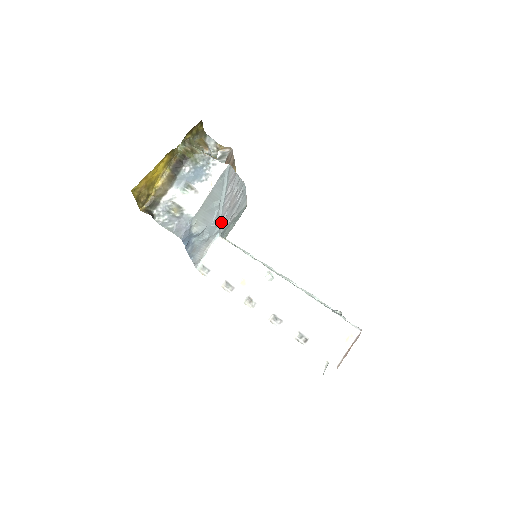
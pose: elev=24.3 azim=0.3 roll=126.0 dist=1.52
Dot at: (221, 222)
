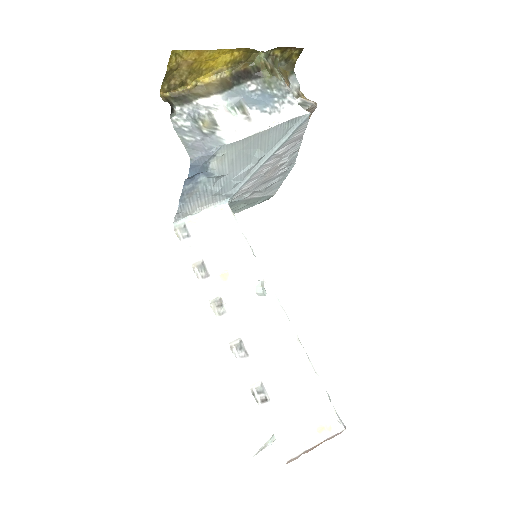
Dot at: (243, 186)
